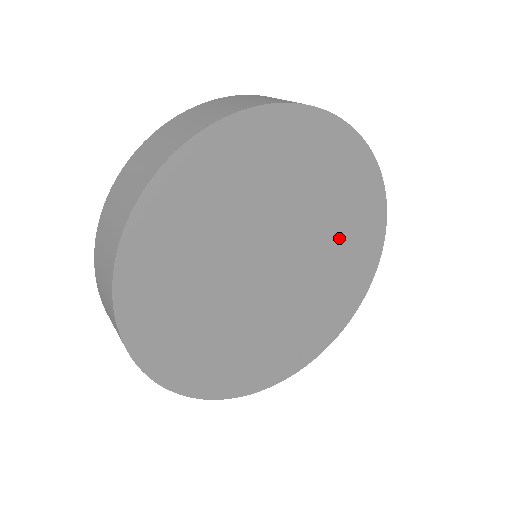
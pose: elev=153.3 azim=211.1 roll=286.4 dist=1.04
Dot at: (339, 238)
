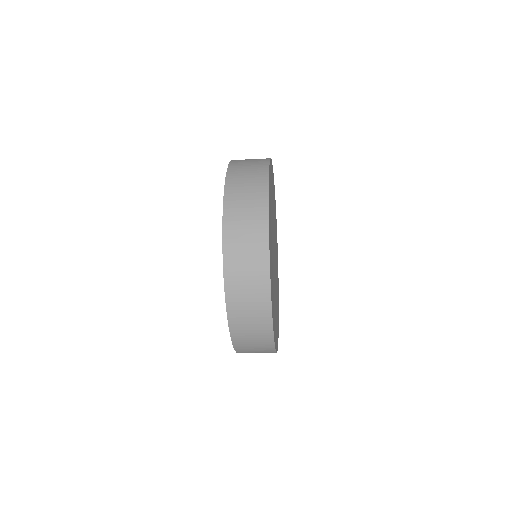
Dot at: (275, 234)
